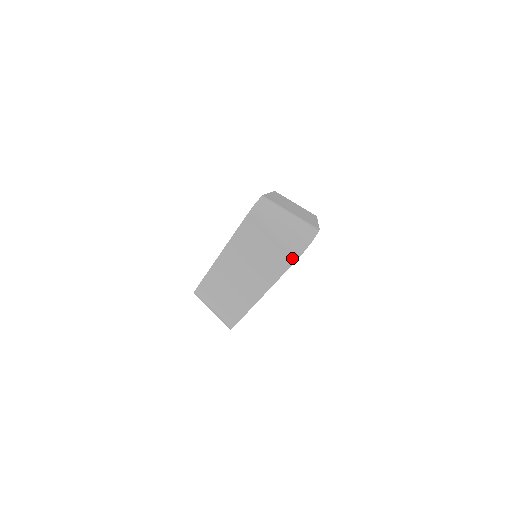
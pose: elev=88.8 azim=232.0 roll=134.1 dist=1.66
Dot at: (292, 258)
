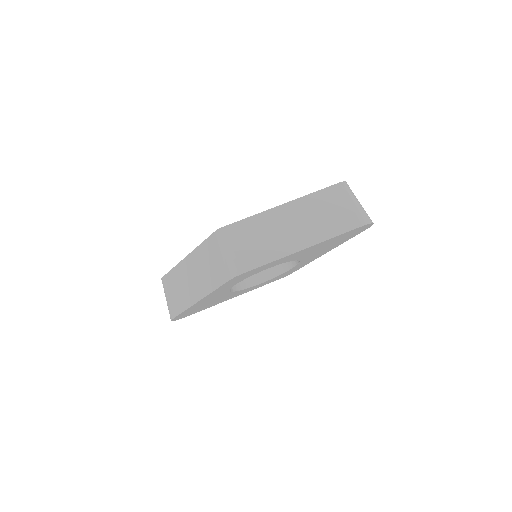
Dot at: (358, 224)
